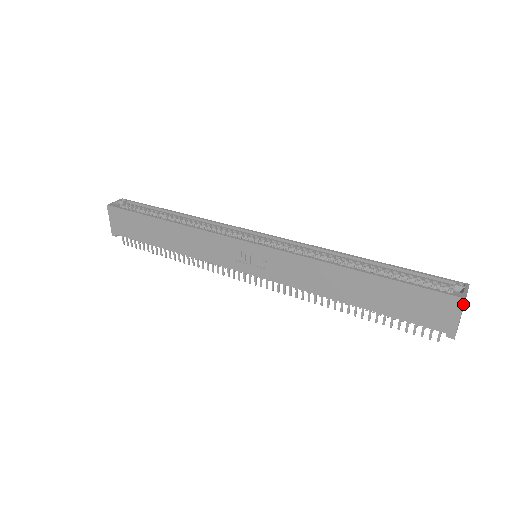
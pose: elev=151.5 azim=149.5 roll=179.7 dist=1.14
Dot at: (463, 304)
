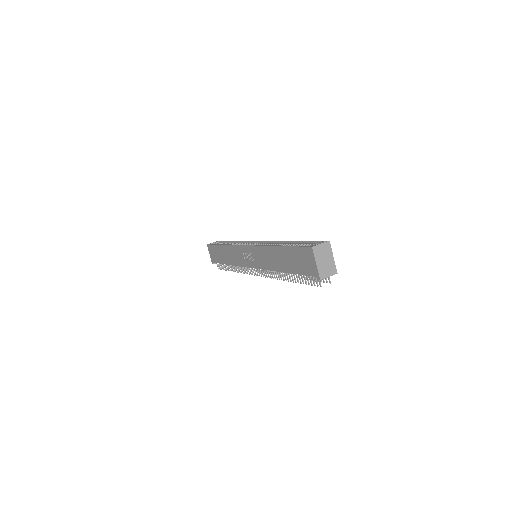
Dot at: (313, 251)
